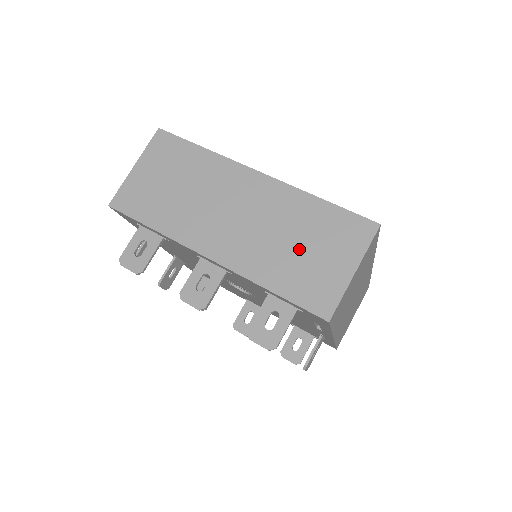
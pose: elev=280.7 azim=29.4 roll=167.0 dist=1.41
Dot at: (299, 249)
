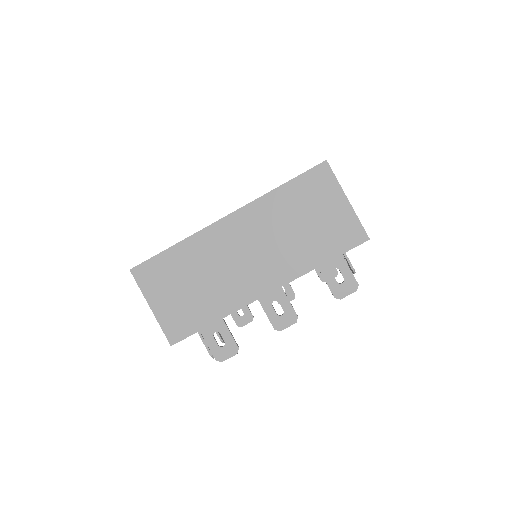
Dot at: (306, 226)
